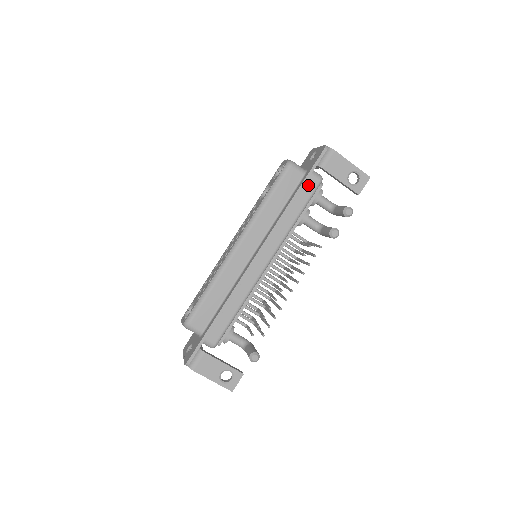
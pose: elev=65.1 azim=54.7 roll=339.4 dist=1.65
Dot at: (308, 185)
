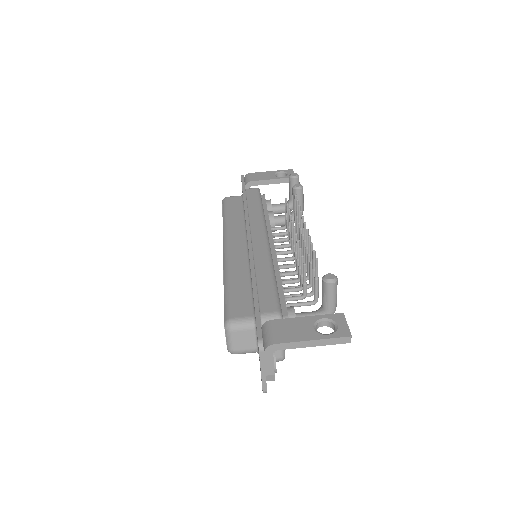
Dot at: (250, 193)
